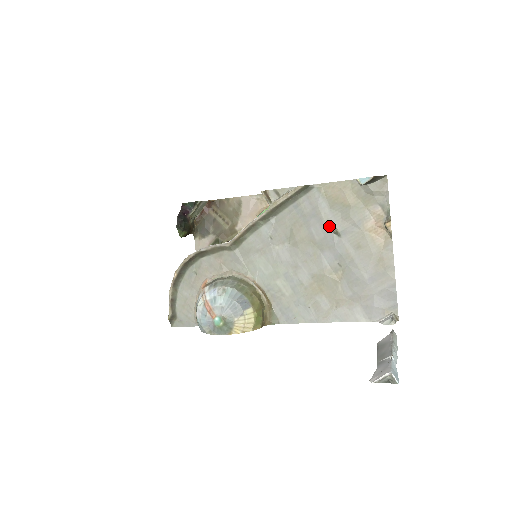
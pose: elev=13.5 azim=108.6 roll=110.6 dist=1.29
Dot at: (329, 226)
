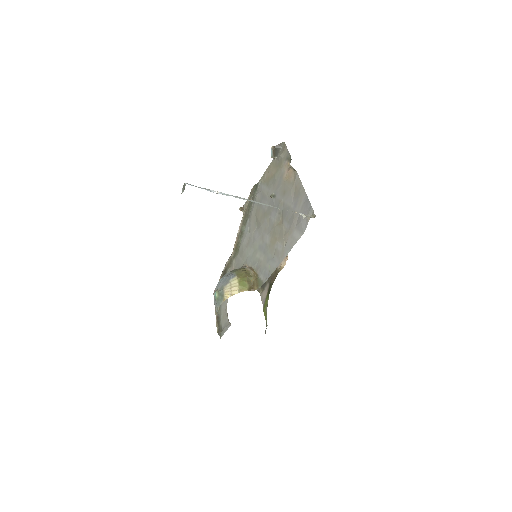
Dot at: (269, 196)
